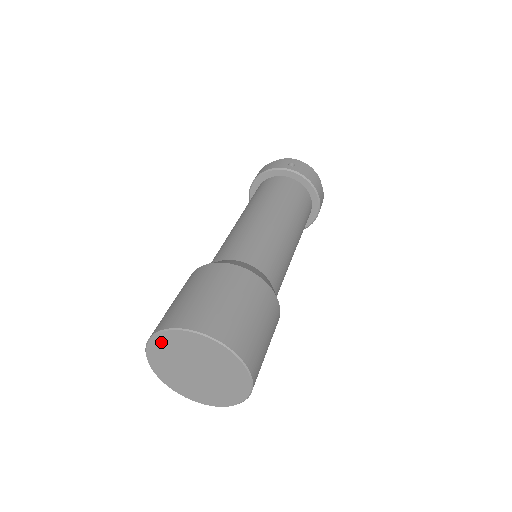
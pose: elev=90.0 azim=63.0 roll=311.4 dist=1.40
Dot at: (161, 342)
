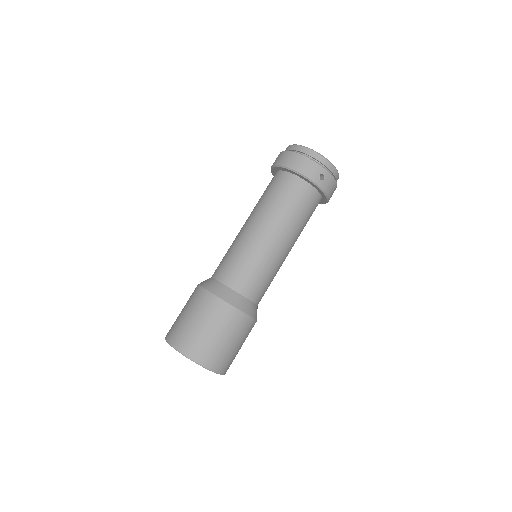
Dot at: occluded
